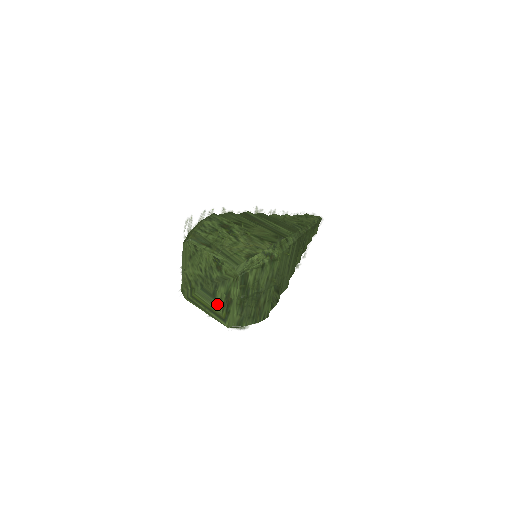
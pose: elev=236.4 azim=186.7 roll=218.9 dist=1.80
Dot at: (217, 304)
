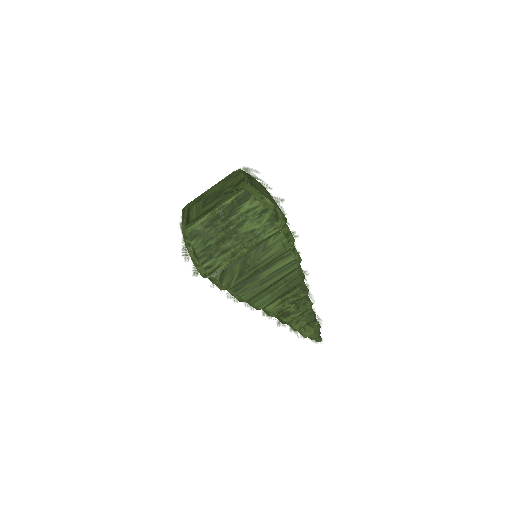
Dot at: (199, 212)
